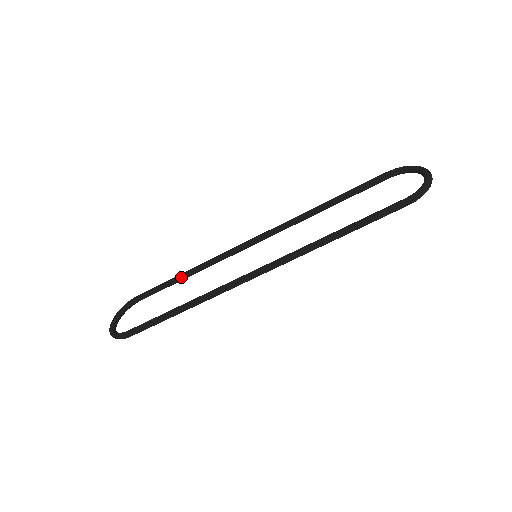
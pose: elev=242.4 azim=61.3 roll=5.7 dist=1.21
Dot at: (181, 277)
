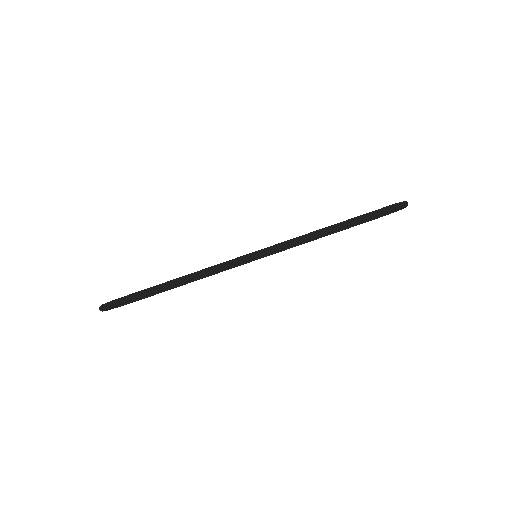
Dot at: occluded
